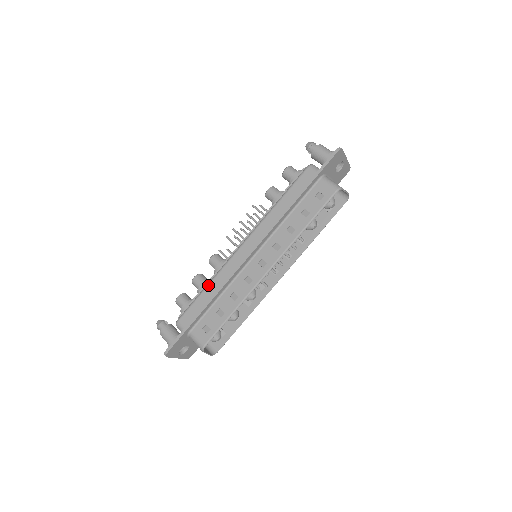
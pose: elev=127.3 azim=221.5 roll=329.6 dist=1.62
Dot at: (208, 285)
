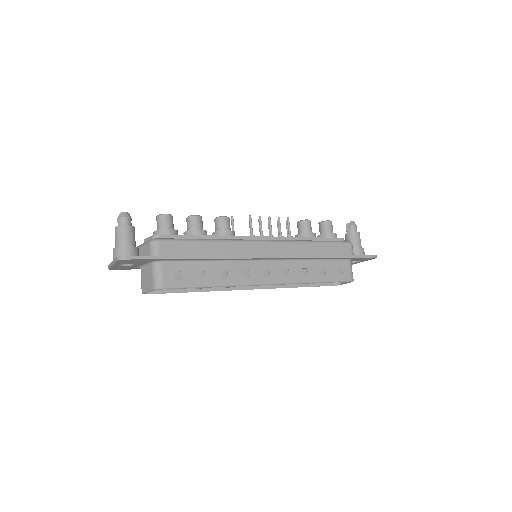
Dot at: (213, 241)
